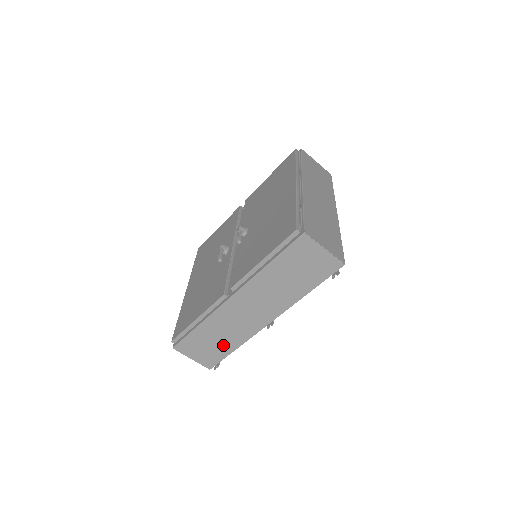
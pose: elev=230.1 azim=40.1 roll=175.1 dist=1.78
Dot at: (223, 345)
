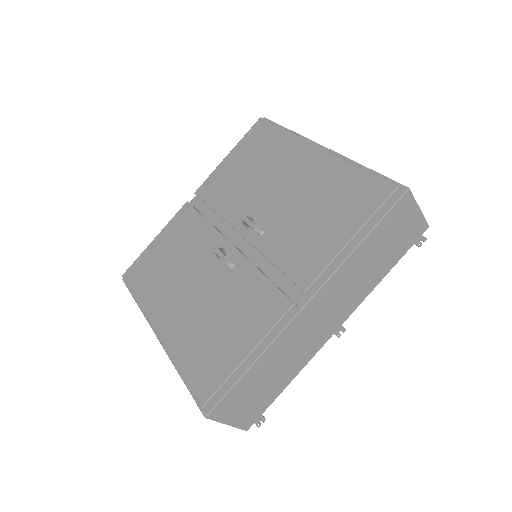
Dot at: (275, 384)
